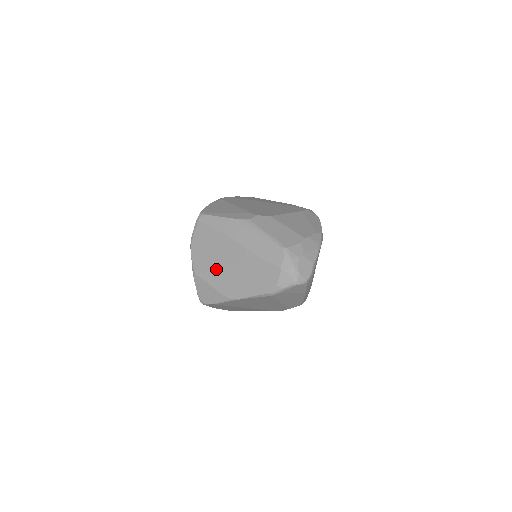
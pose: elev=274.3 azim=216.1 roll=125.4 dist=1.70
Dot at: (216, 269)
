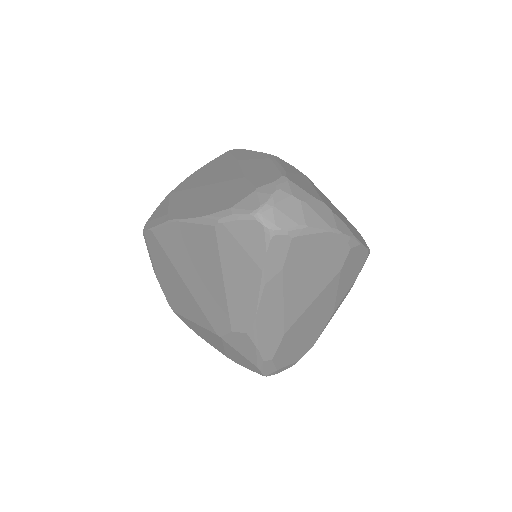
Dot at: (192, 189)
